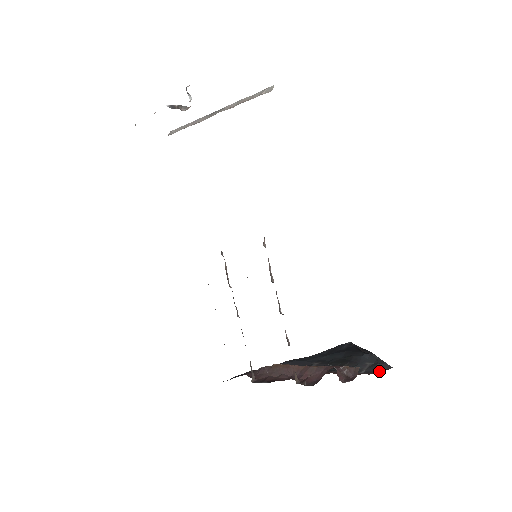
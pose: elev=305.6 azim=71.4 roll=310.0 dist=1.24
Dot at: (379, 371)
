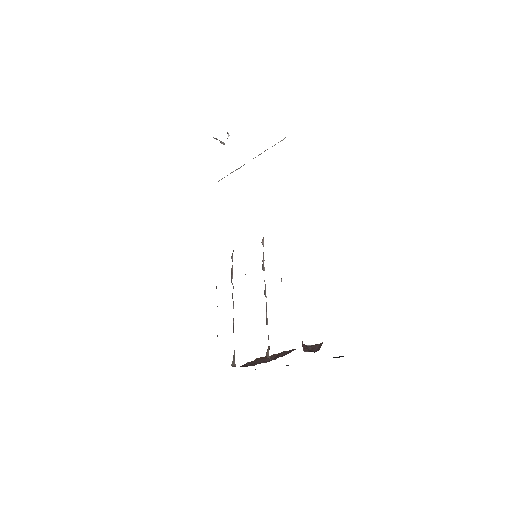
Dot at: occluded
